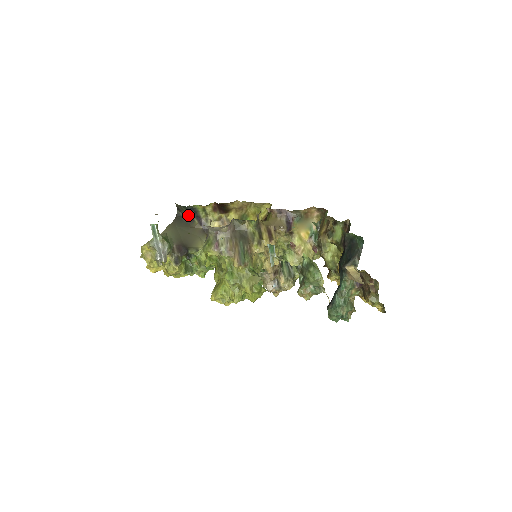
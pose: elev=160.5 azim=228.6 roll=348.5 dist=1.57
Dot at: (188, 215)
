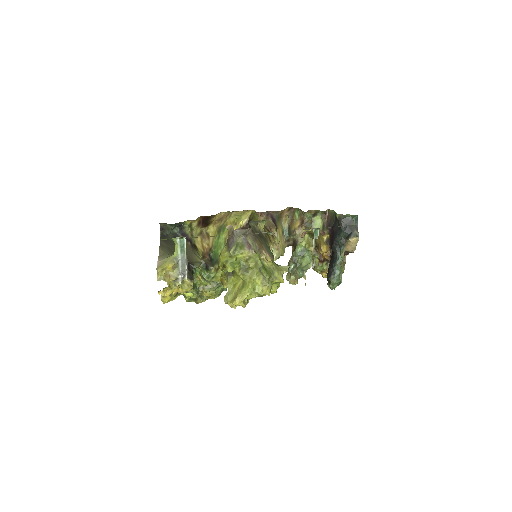
Dot at: (173, 234)
